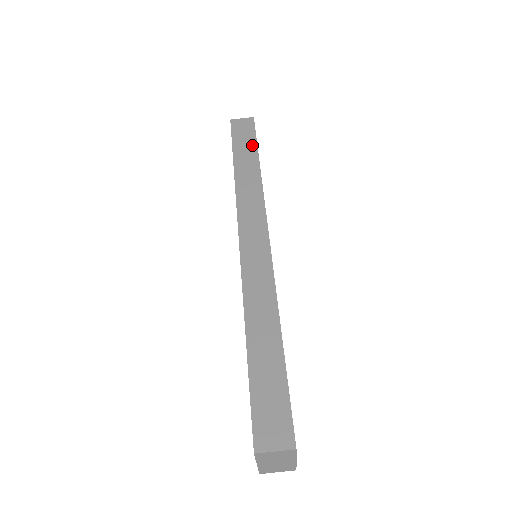
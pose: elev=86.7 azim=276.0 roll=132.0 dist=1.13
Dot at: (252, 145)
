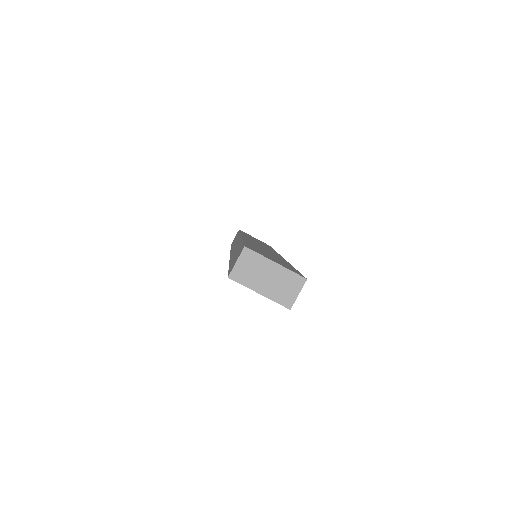
Dot at: (237, 234)
